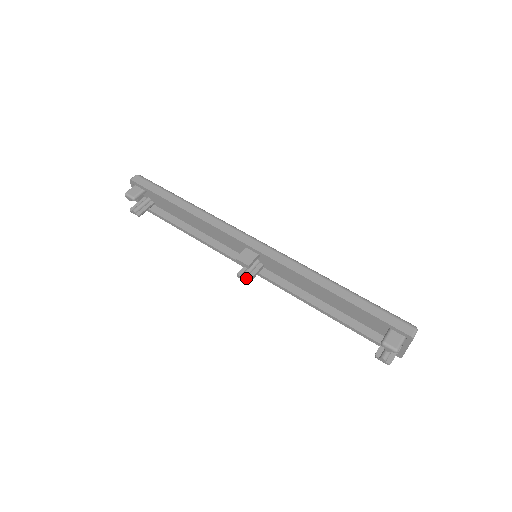
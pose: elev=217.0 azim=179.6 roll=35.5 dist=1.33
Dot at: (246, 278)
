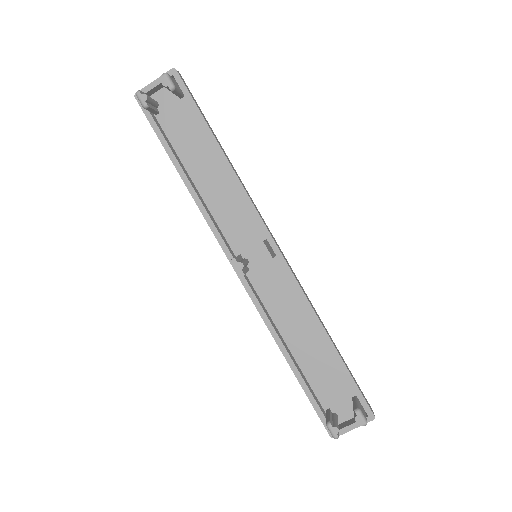
Dot at: (242, 269)
